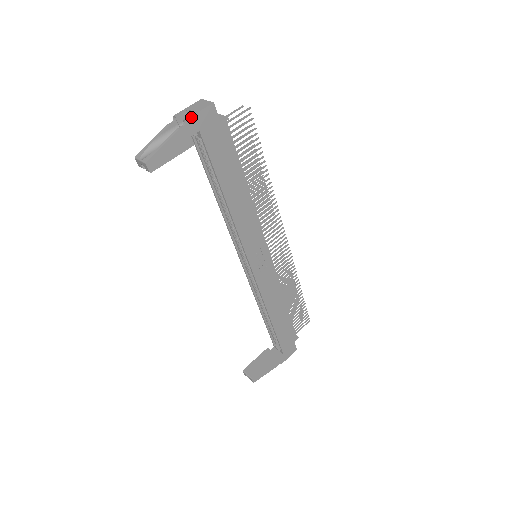
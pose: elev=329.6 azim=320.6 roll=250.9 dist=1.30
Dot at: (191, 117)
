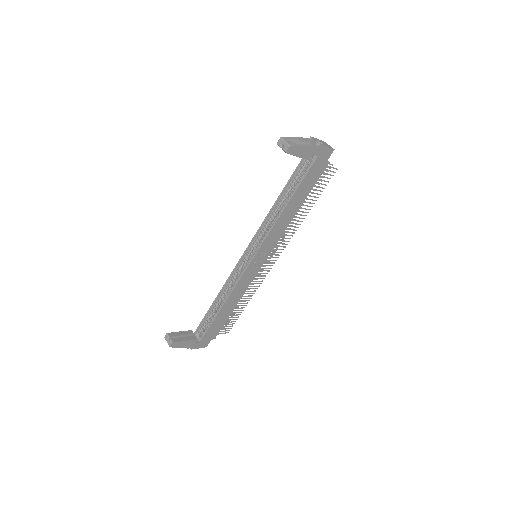
Dot at: (323, 146)
